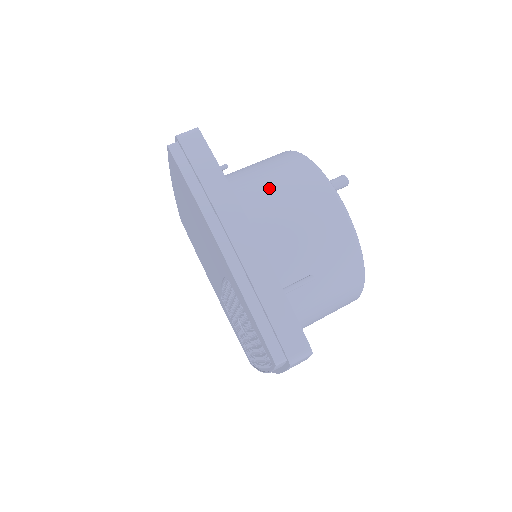
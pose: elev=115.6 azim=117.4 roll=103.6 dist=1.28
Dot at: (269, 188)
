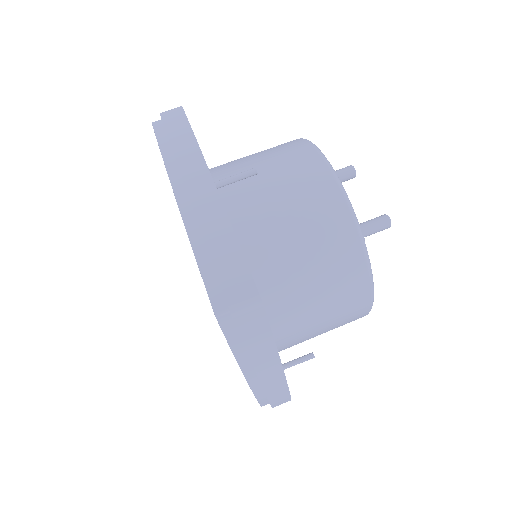
Dot at: (310, 298)
